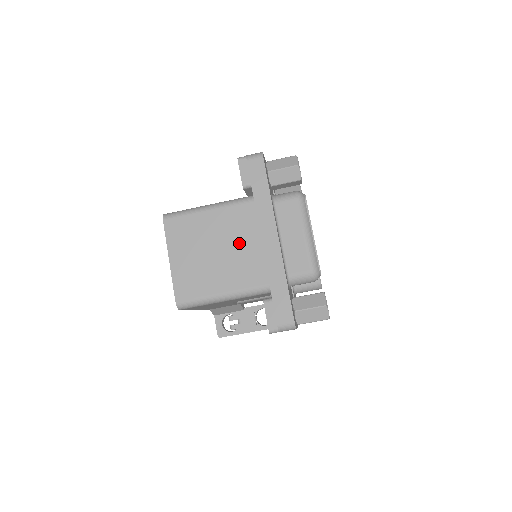
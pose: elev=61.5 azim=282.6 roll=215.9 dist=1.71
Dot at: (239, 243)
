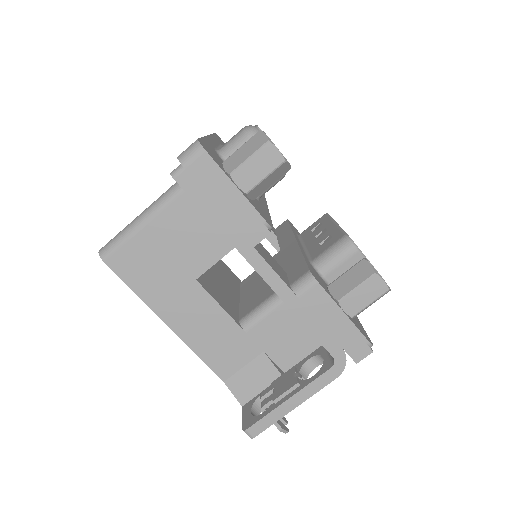
Dot at: occluded
